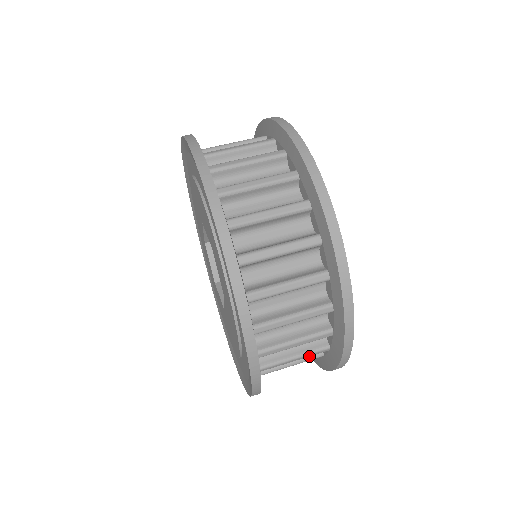
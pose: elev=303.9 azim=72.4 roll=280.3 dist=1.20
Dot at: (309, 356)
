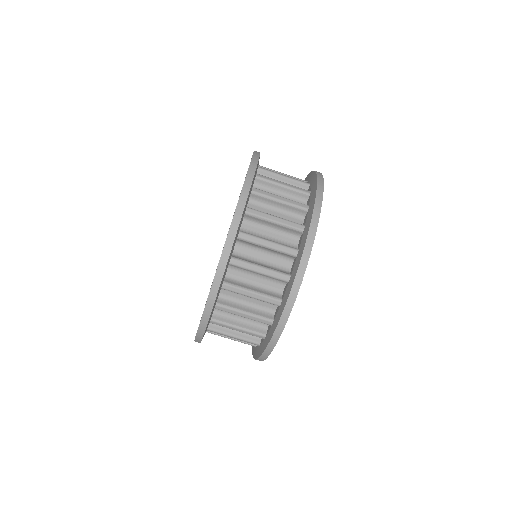
Dot at: occluded
